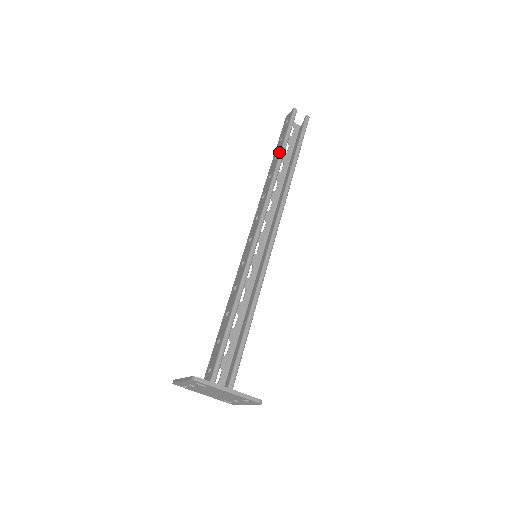
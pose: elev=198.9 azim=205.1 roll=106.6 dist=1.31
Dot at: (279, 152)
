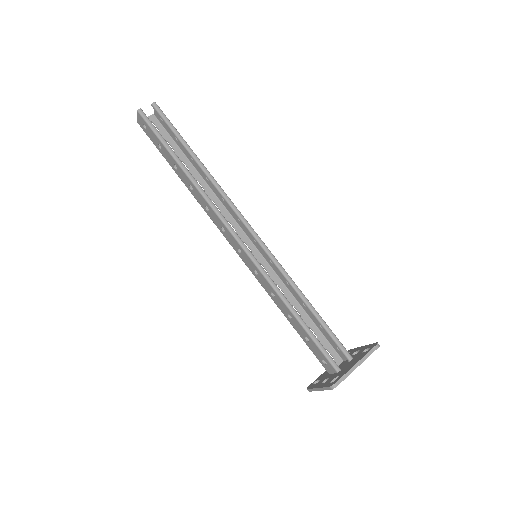
Dot at: (174, 162)
